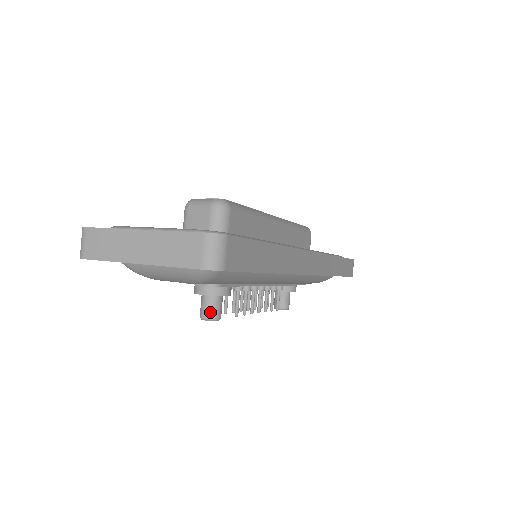
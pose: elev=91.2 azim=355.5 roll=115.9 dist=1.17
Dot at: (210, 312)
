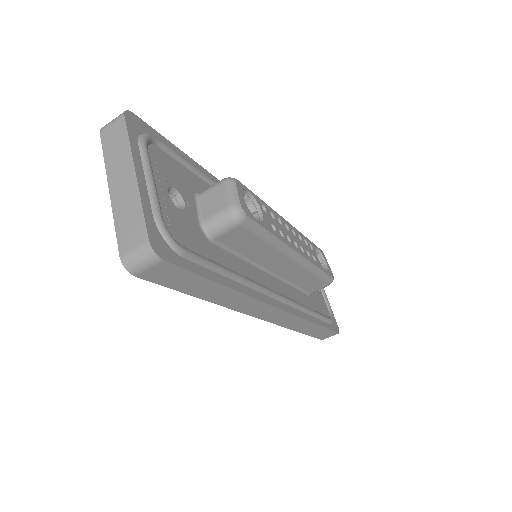
Dot at: occluded
